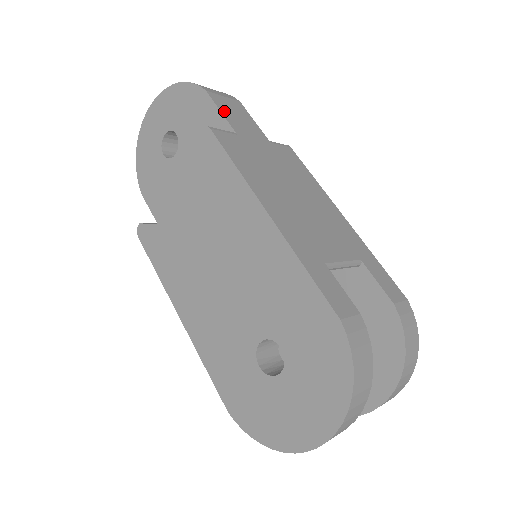
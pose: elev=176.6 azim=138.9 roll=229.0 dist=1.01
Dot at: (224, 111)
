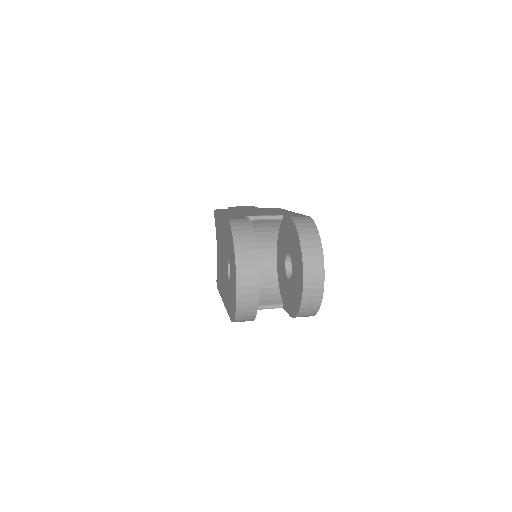
Dot at: occluded
